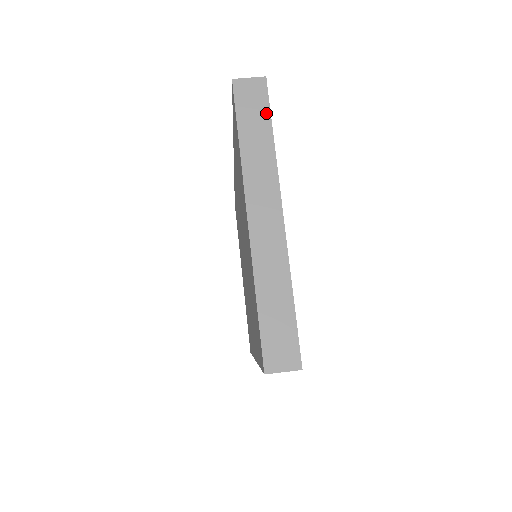
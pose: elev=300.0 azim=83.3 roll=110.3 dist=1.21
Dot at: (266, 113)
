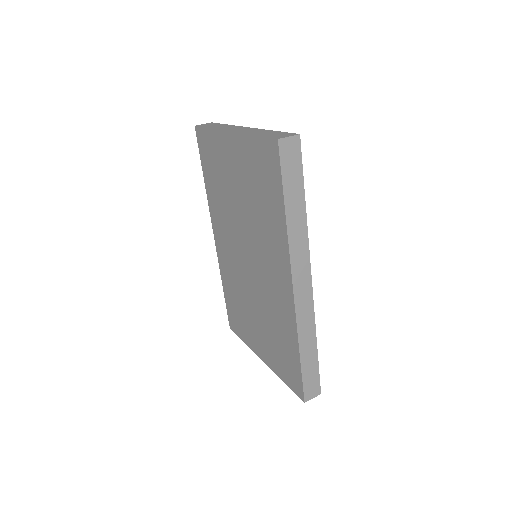
Dot at: (218, 124)
